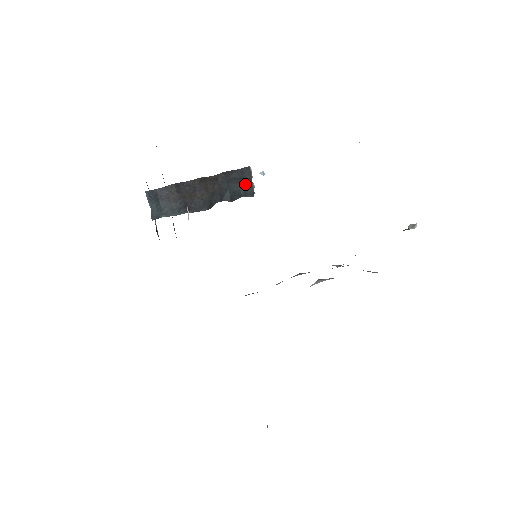
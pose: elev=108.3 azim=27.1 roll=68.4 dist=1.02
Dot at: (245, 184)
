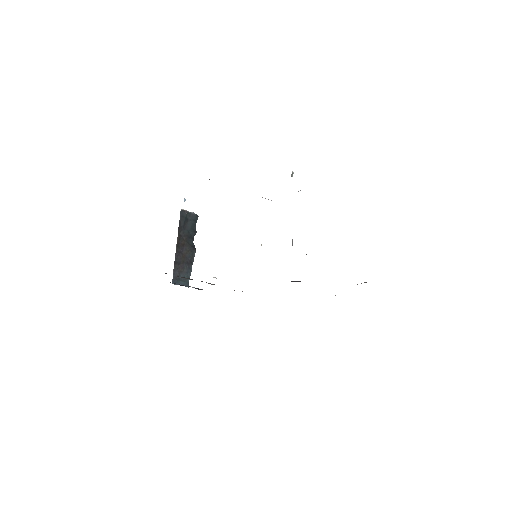
Dot at: (190, 218)
